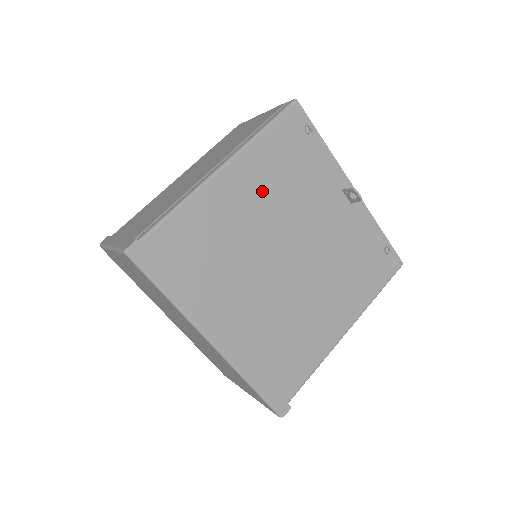
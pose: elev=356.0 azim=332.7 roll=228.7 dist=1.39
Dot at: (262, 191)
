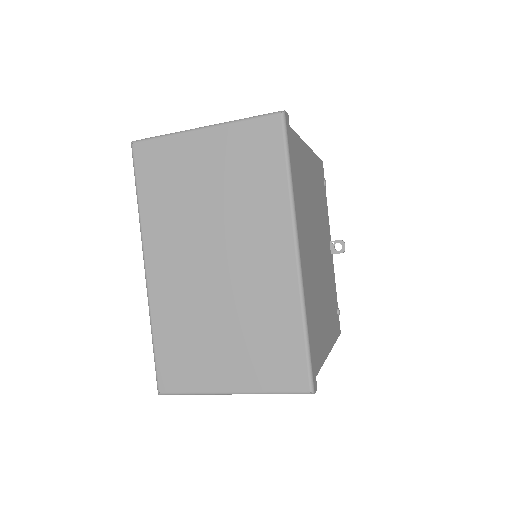
Dot at: (314, 186)
